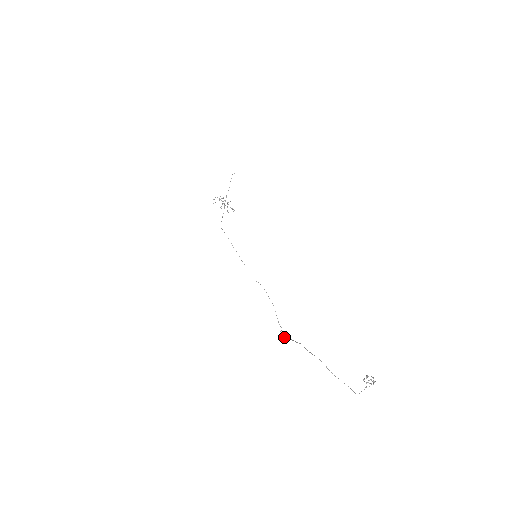
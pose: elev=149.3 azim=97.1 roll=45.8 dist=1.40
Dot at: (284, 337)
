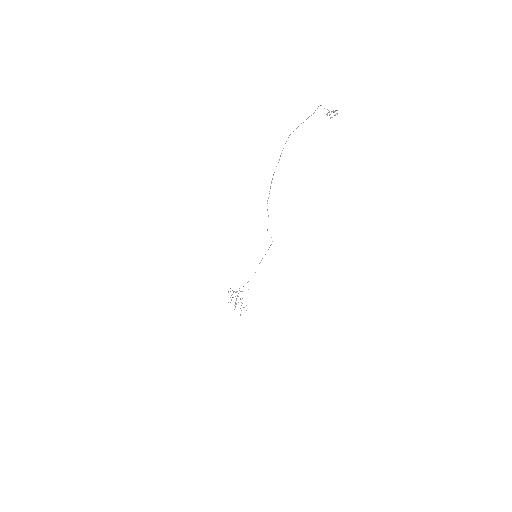
Dot at: (267, 201)
